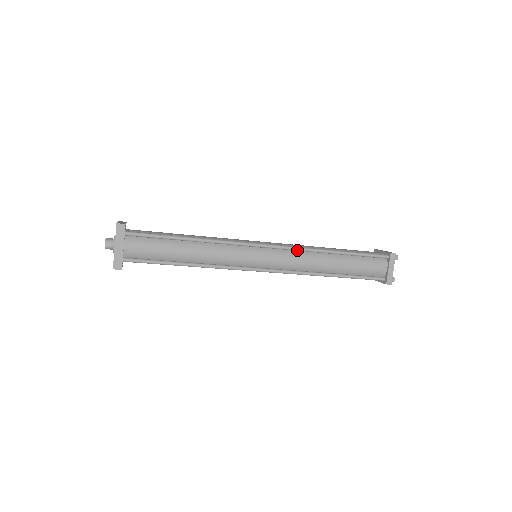
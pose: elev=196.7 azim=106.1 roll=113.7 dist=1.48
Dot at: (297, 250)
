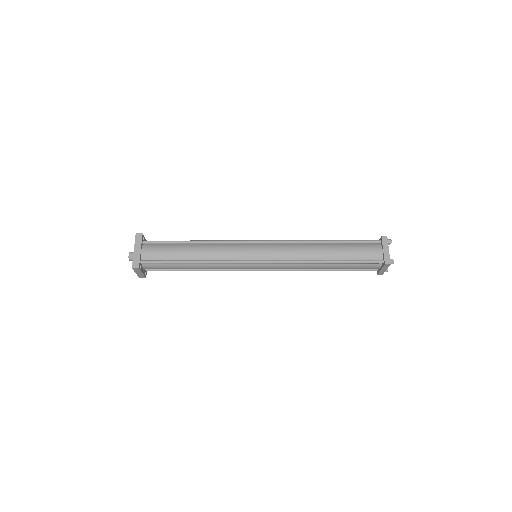
Dot at: (290, 243)
